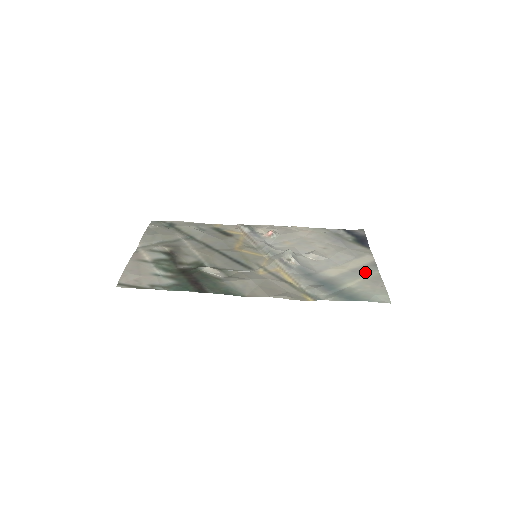
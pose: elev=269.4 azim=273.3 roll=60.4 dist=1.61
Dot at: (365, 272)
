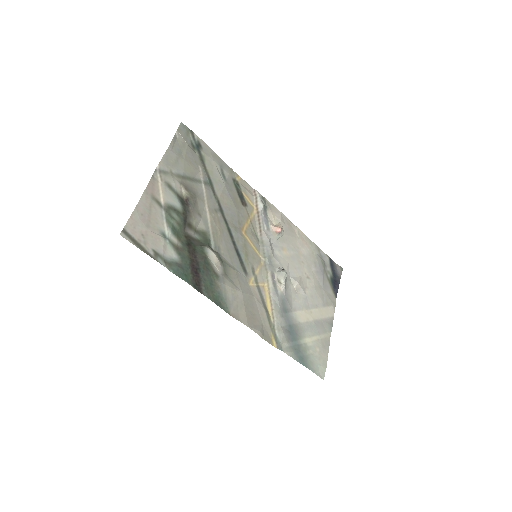
Dot at: (323, 329)
